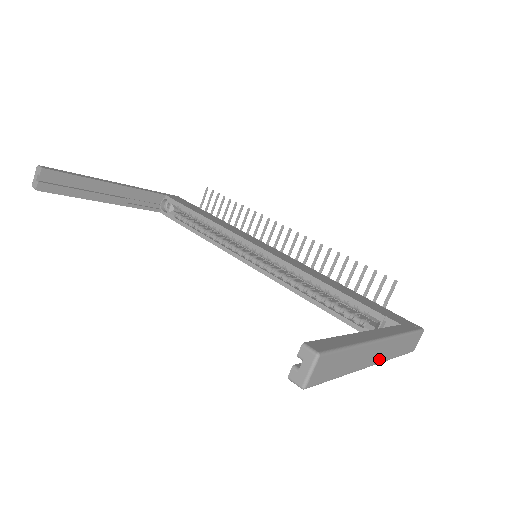
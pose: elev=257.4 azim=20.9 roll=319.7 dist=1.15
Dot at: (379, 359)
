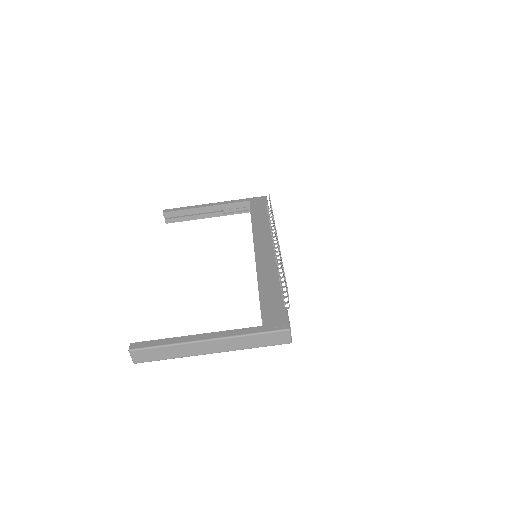
Dot at: (219, 350)
